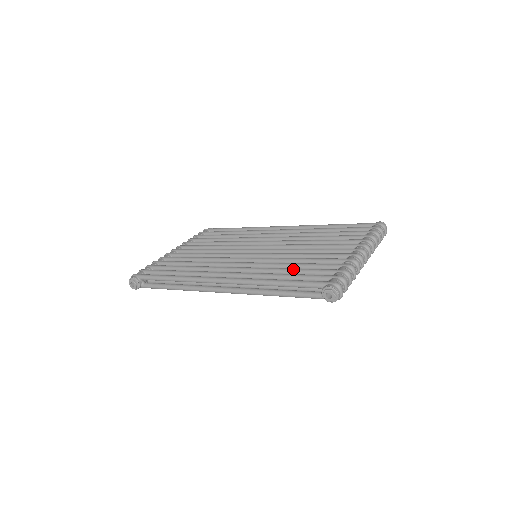
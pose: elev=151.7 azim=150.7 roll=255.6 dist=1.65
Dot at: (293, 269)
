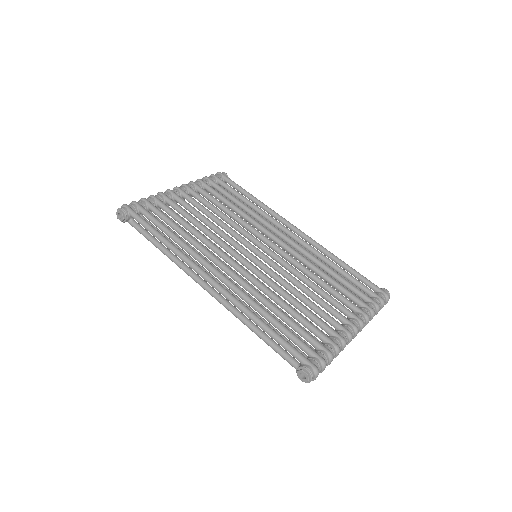
Dot at: (284, 315)
